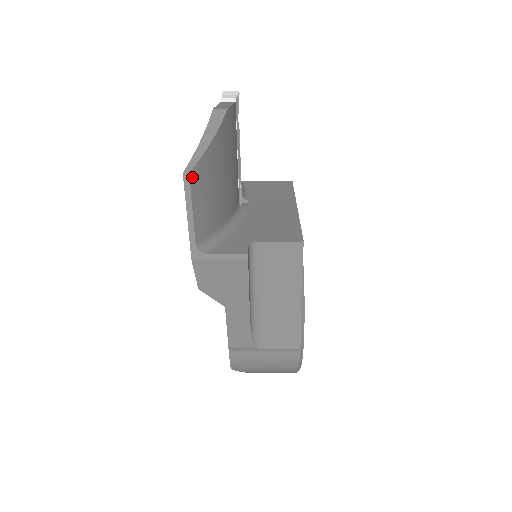
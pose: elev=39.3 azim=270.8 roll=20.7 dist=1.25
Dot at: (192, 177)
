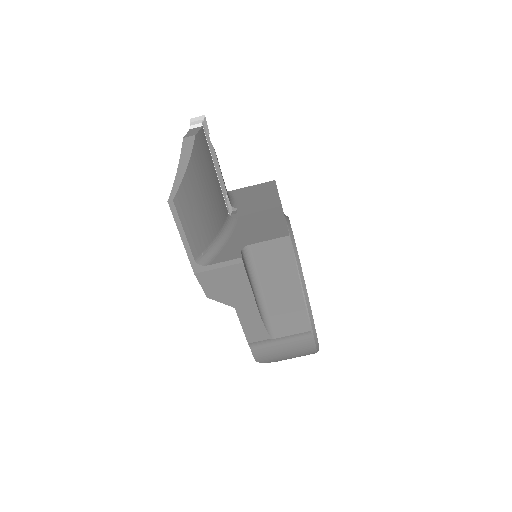
Dot at: (176, 203)
